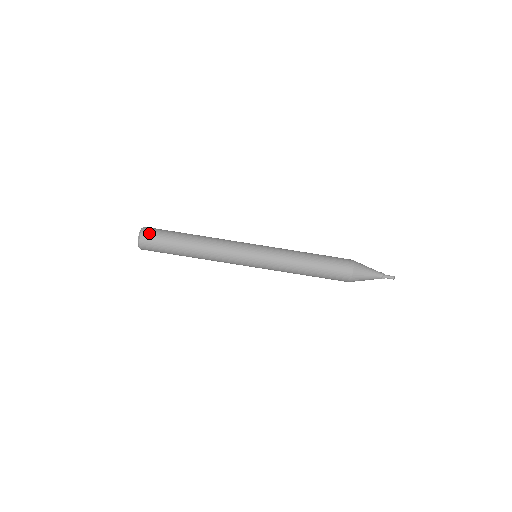
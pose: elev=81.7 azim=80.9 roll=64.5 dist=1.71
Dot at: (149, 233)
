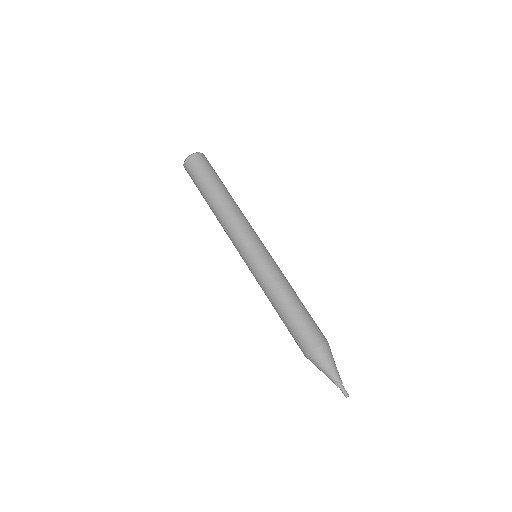
Dot at: (202, 159)
